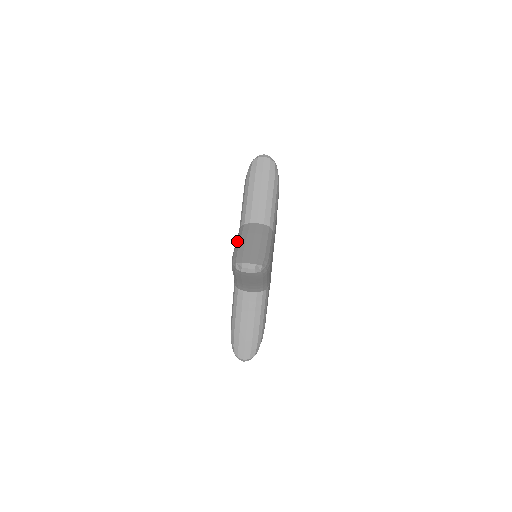
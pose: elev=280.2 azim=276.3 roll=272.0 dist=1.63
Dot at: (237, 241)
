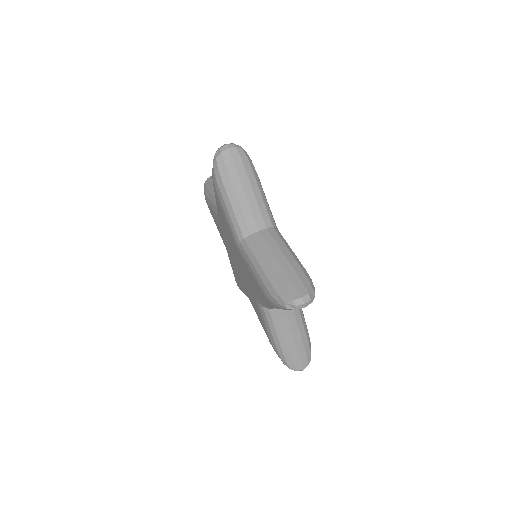
Dot at: (255, 268)
